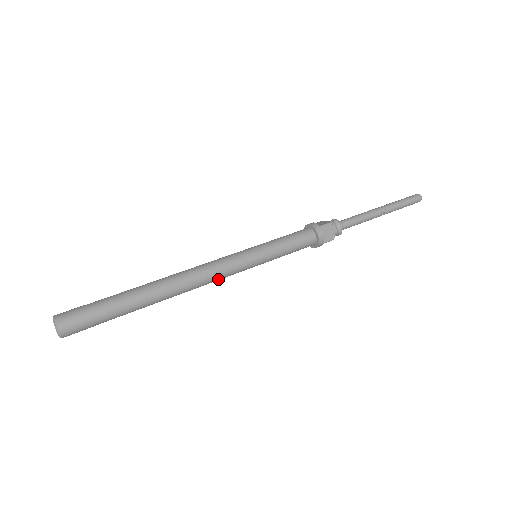
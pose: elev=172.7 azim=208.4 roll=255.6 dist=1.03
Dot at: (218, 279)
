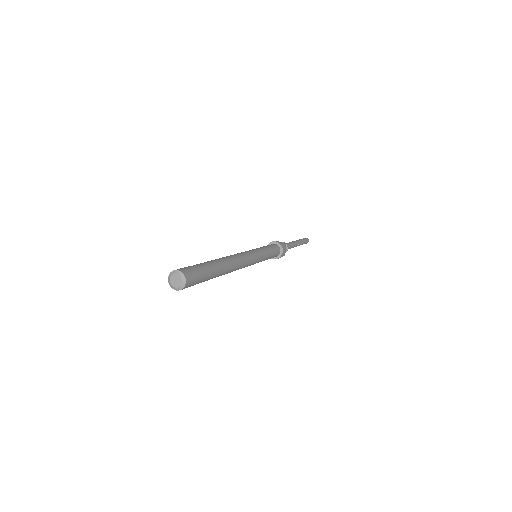
Dot at: (244, 267)
